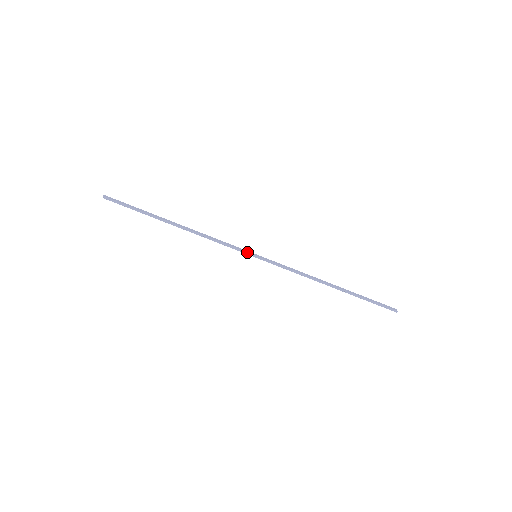
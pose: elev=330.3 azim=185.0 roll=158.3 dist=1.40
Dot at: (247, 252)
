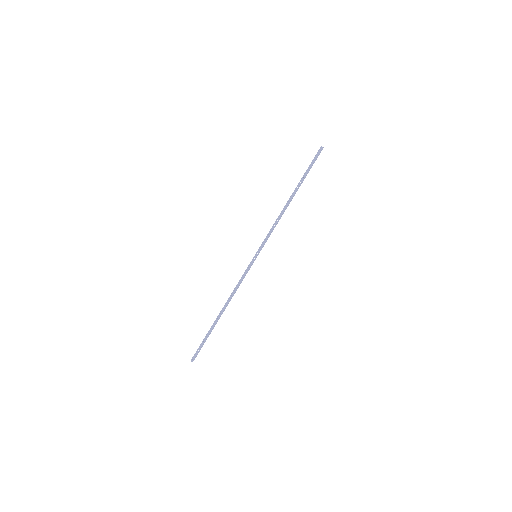
Dot at: (252, 263)
